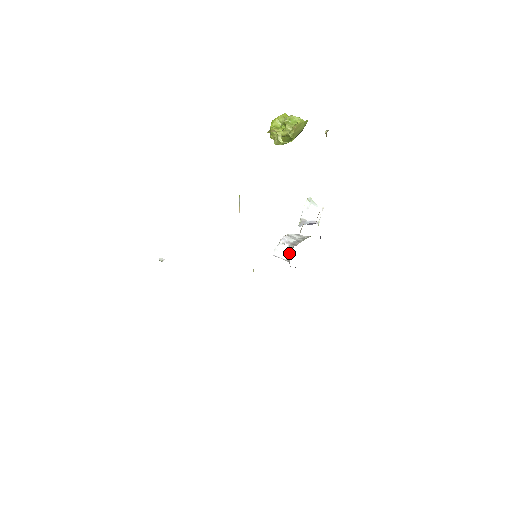
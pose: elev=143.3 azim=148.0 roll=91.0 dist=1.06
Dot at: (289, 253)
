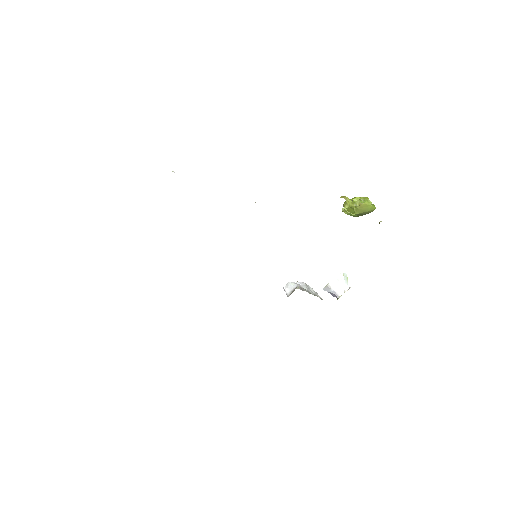
Dot at: (293, 291)
